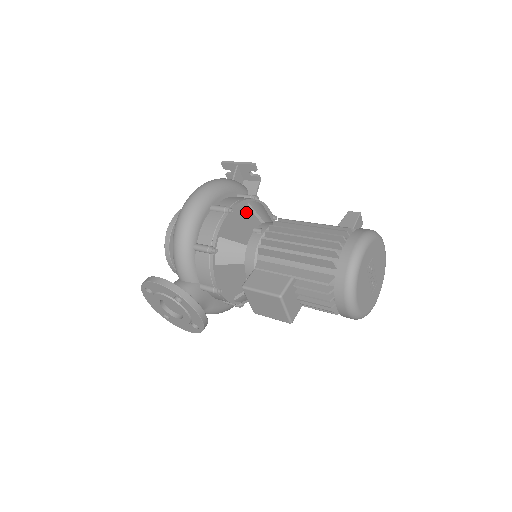
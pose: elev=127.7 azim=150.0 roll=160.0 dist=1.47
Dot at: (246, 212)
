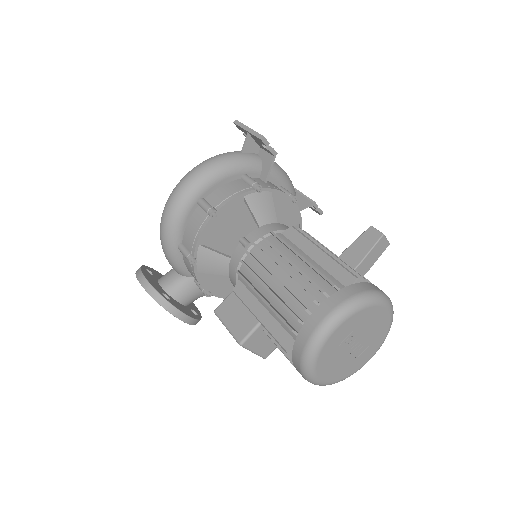
Dot at: (242, 208)
